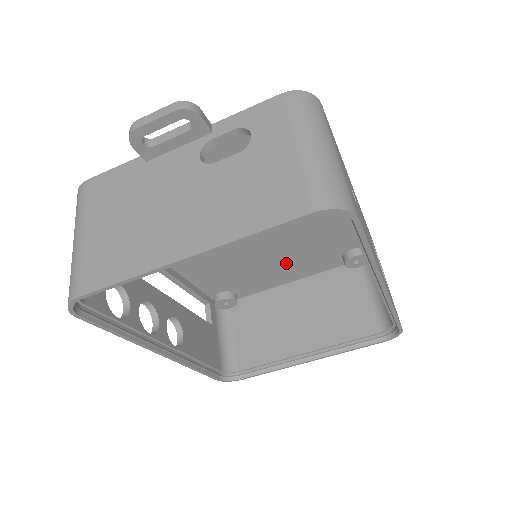
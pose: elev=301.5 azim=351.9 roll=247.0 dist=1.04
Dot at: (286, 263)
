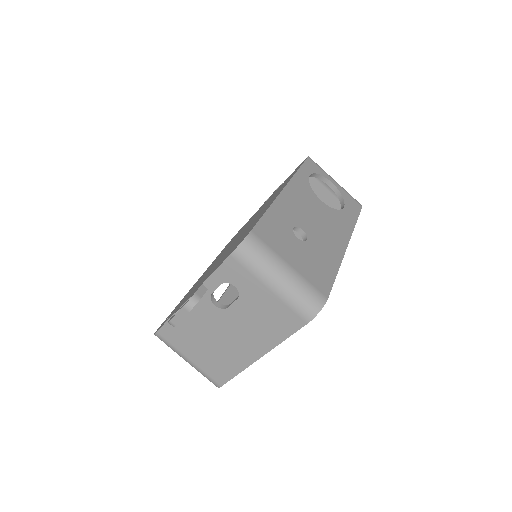
Dot at: occluded
